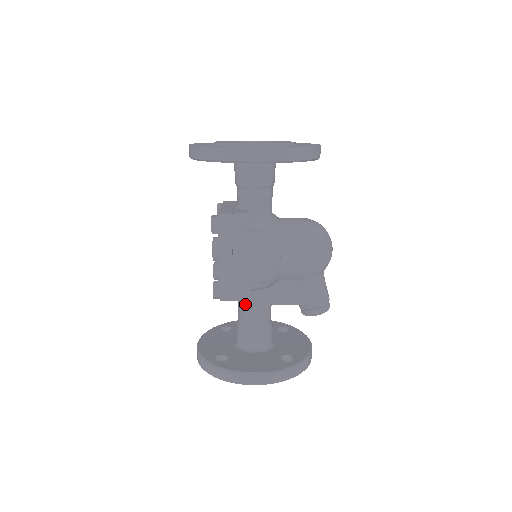
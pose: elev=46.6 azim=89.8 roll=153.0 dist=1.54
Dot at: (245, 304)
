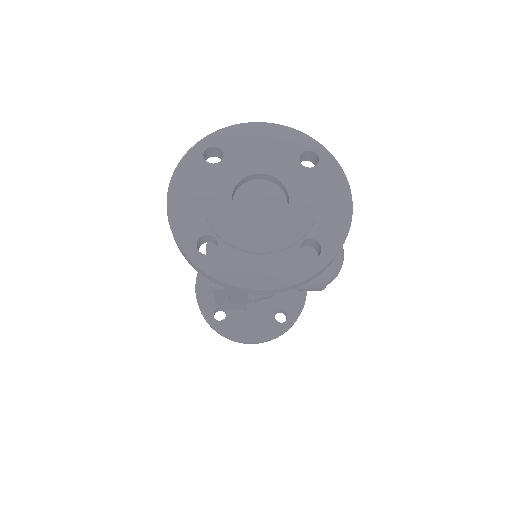
Dot at: occluded
